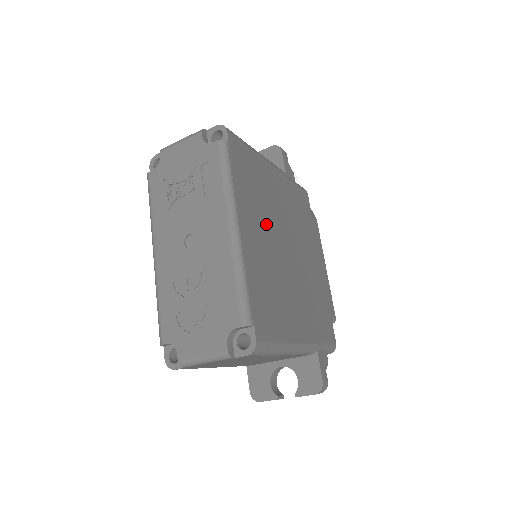
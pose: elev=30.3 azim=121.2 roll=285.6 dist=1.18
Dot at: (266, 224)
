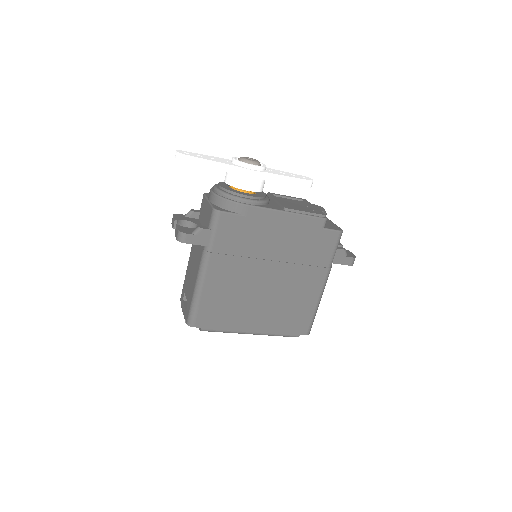
Dot at: (250, 303)
